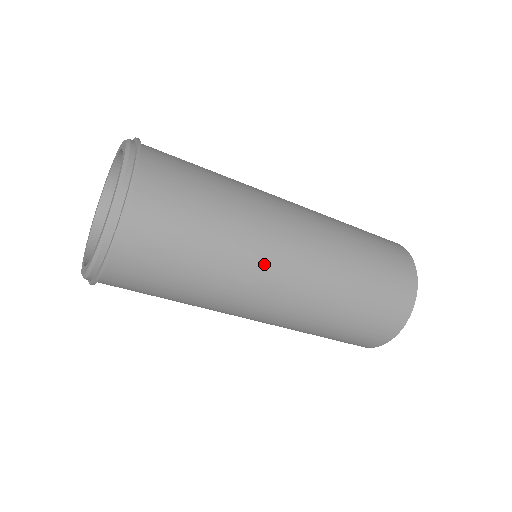
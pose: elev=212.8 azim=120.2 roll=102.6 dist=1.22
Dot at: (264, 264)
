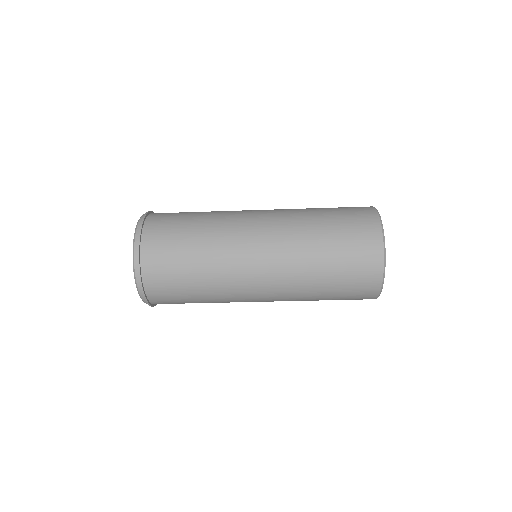
Dot at: (240, 285)
